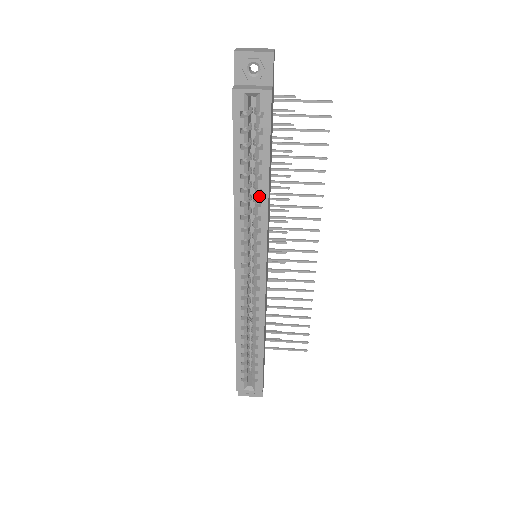
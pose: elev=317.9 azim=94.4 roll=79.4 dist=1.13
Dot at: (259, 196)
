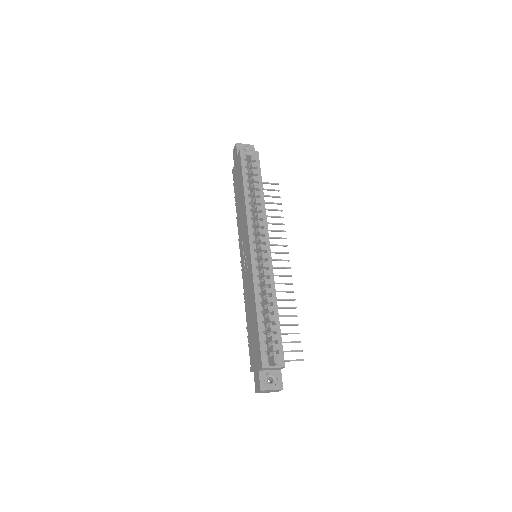
Dot at: (259, 199)
